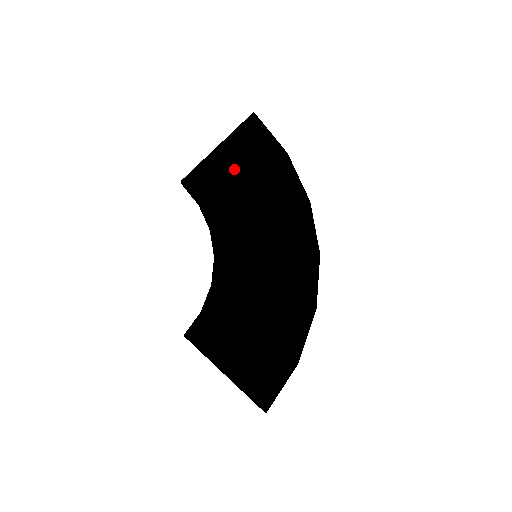
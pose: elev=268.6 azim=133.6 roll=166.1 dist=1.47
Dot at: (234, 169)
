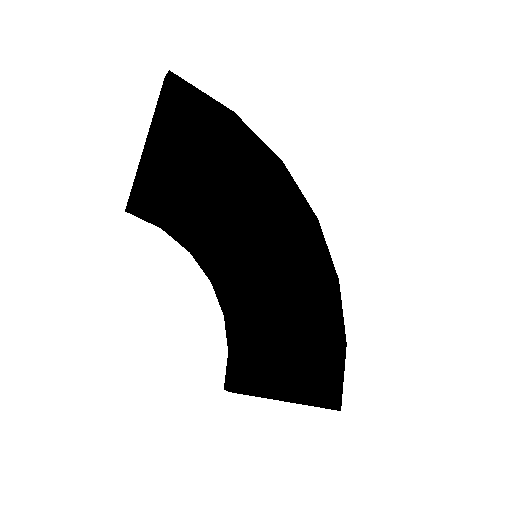
Dot at: (184, 162)
